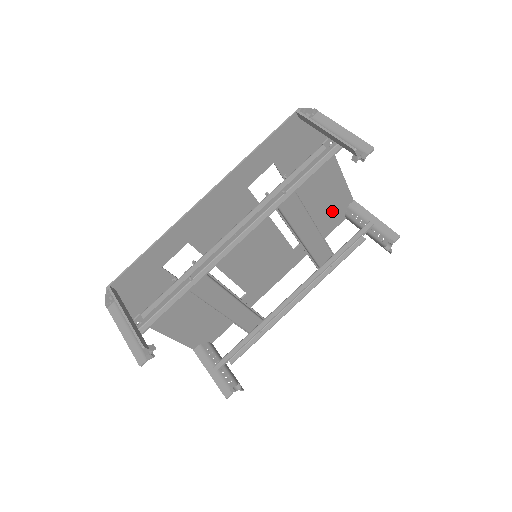
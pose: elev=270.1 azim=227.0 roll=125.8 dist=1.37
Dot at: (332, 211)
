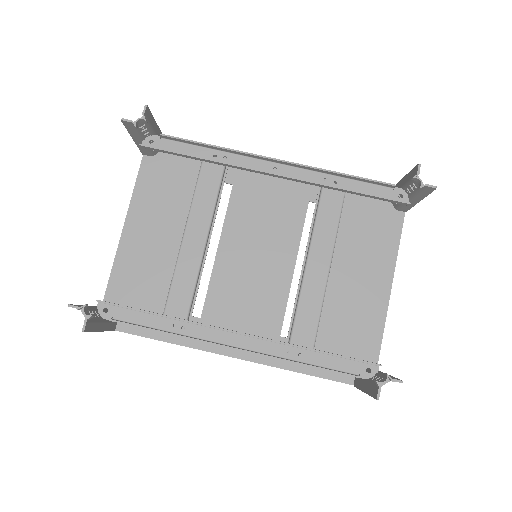
Dot at: (348, 347)
